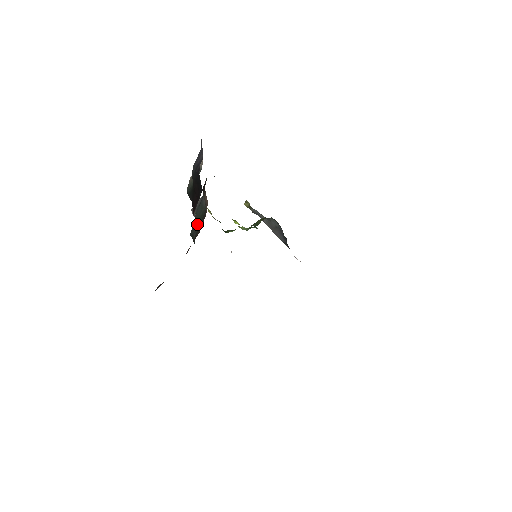
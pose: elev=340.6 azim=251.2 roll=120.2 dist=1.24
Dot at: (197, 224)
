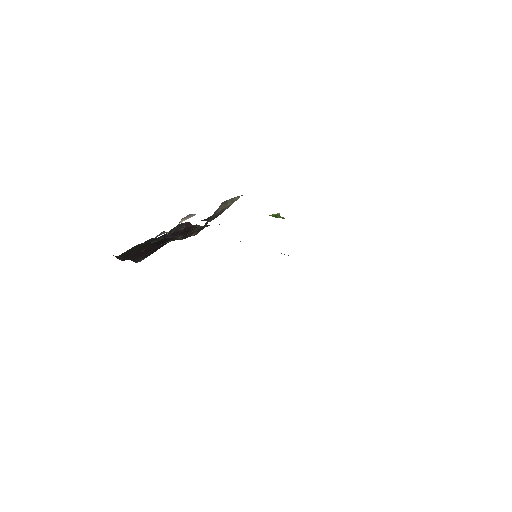
Dot at: occluded
